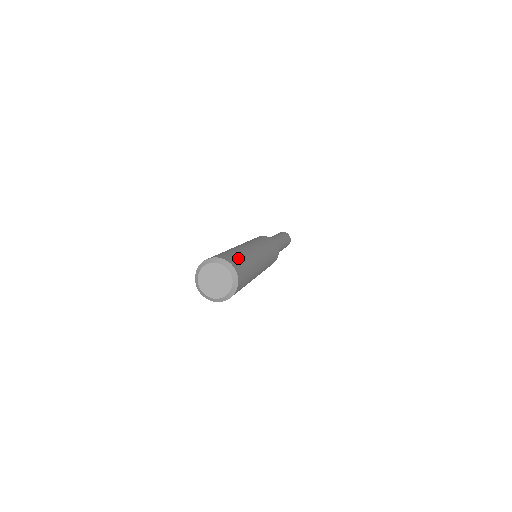
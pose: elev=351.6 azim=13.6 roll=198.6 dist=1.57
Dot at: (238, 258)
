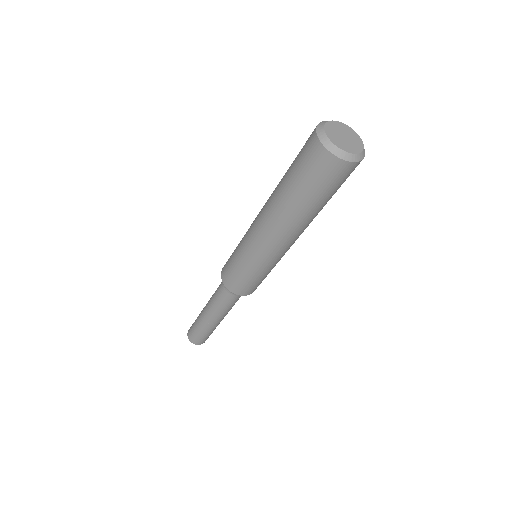
Dot at: occluded
